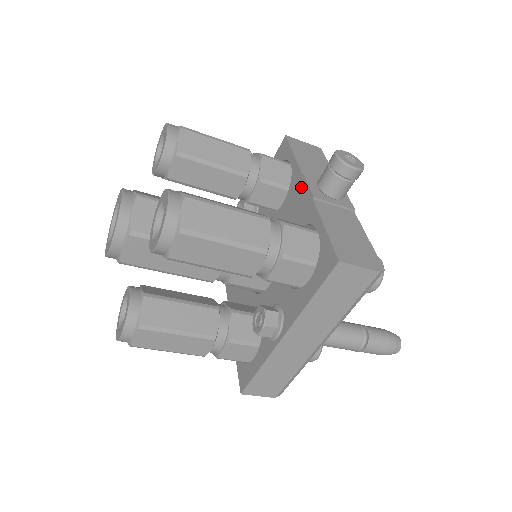
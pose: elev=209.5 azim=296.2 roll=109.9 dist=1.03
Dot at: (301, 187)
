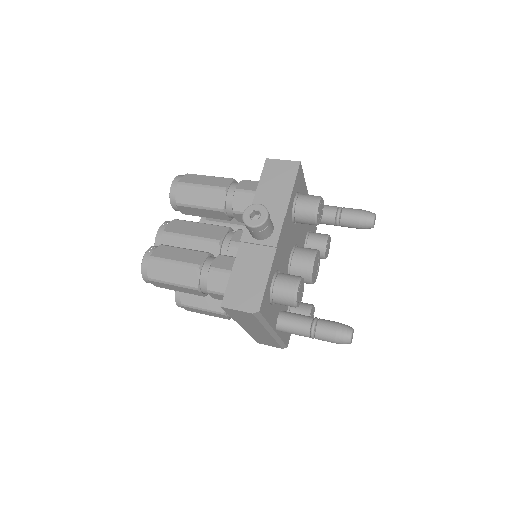
Dot at: occluded
